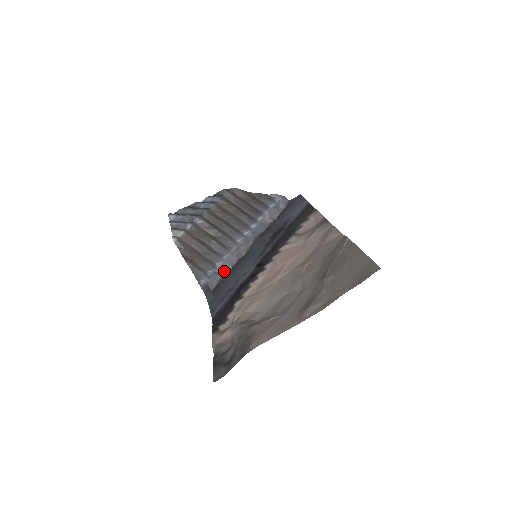
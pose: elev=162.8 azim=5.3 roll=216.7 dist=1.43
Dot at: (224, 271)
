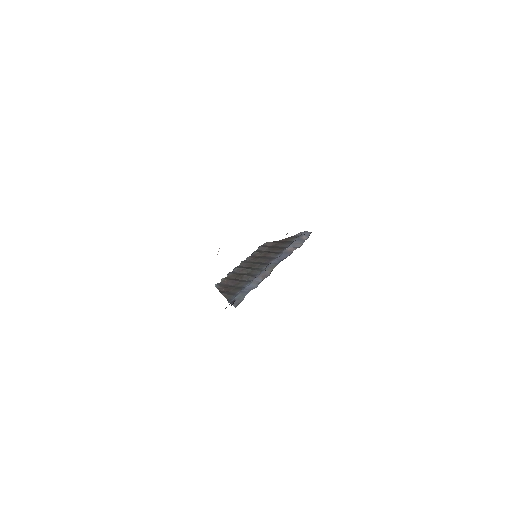
Dot at: (251, 289)
